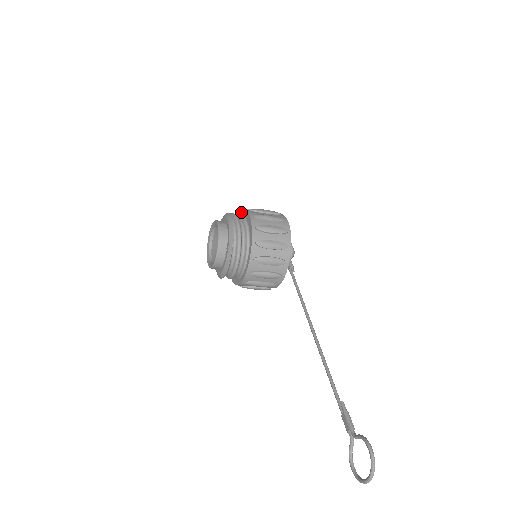
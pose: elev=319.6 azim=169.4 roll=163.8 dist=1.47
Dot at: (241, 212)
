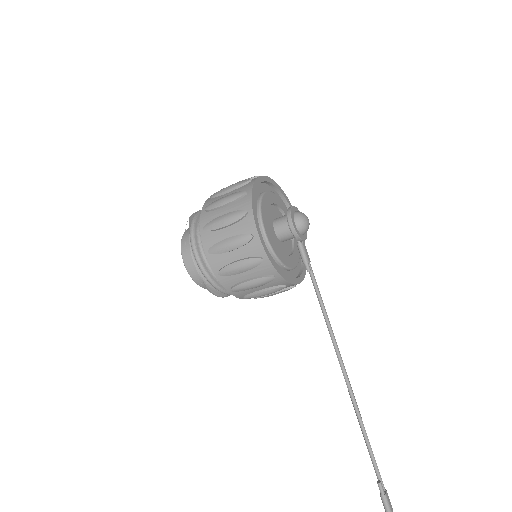
Dot at: (202, 212)
